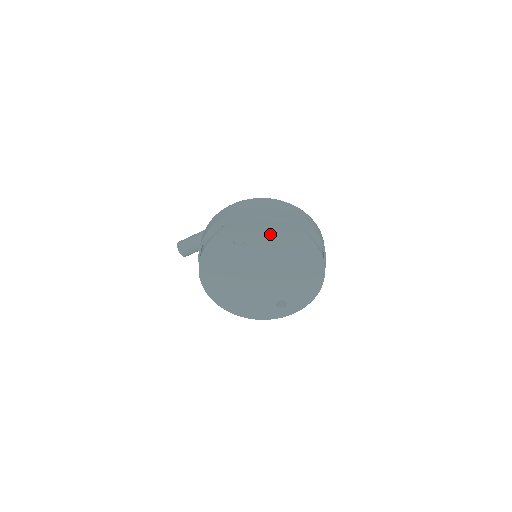
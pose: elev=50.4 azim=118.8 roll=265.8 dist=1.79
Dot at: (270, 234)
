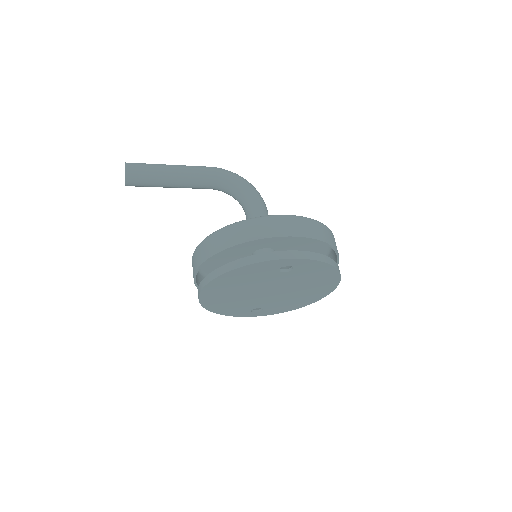
Dot at: (317, 272)
